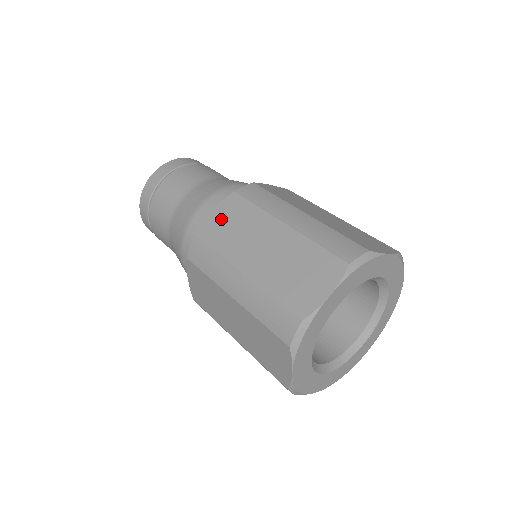
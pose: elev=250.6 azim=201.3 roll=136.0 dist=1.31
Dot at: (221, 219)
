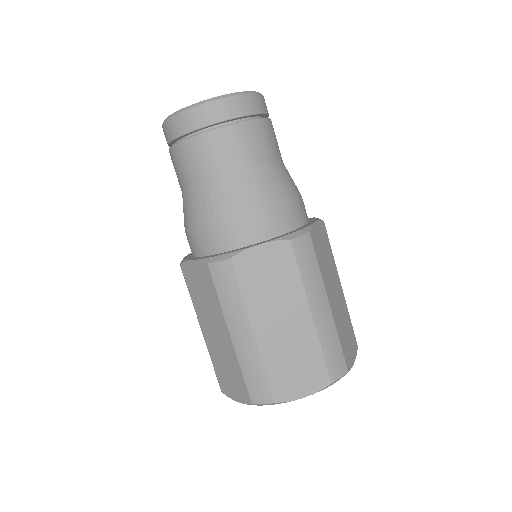
Dot at: (263, 262)
